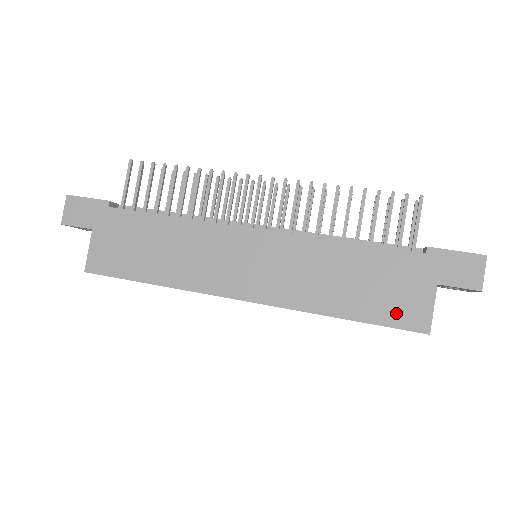
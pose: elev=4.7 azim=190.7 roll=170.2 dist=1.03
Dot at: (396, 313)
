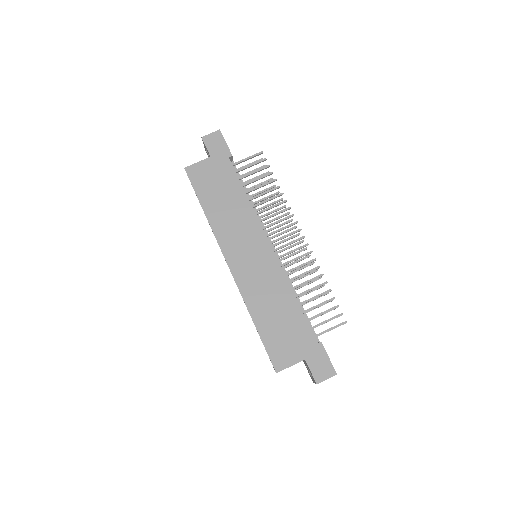
Dot at: (276, 349)
